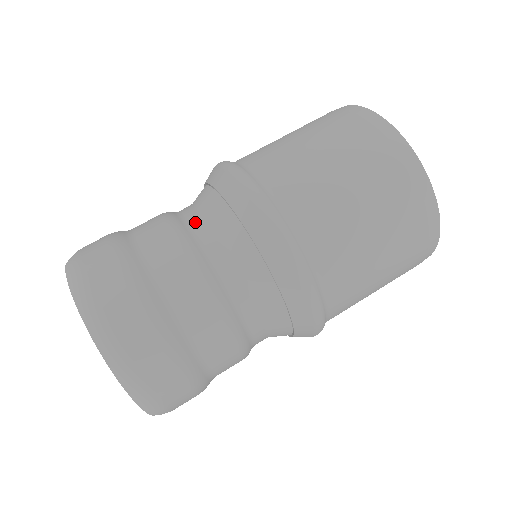
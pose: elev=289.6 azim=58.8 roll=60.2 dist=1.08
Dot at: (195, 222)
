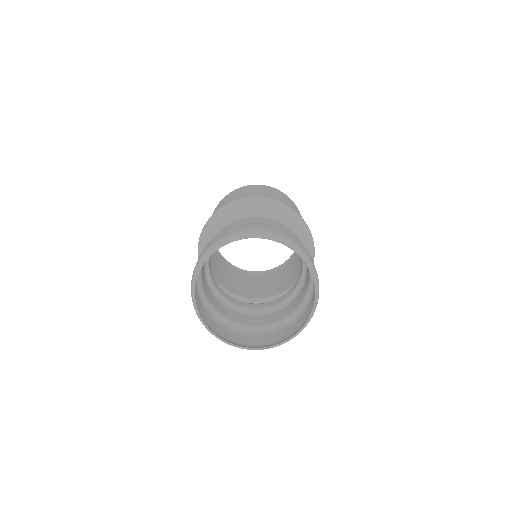
Dot at: occluded
